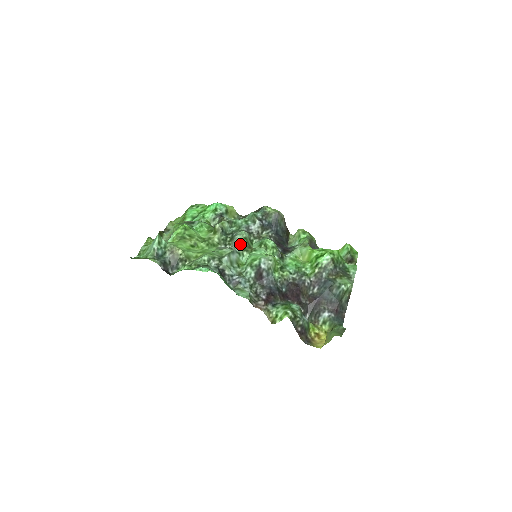
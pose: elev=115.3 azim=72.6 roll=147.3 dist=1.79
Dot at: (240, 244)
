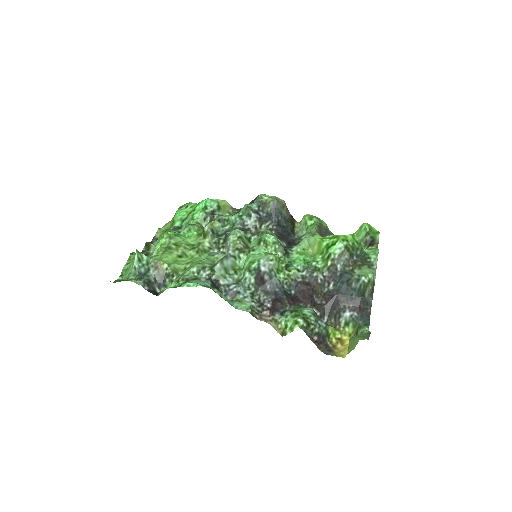
Dot at: (234, 246)
